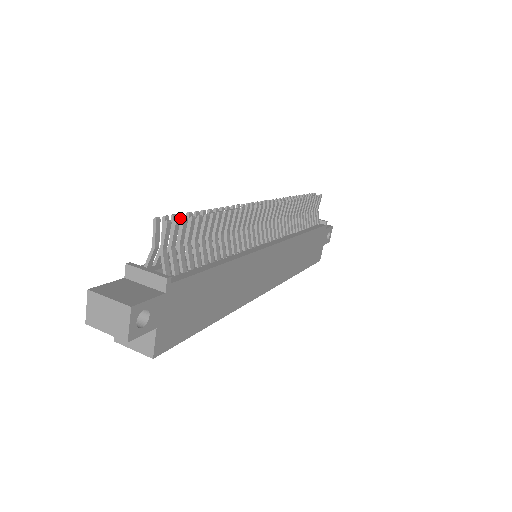
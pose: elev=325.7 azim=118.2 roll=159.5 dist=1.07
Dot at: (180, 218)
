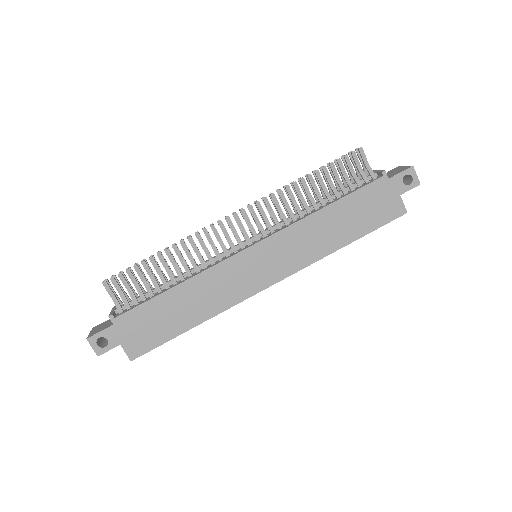
Dot at: occluded
